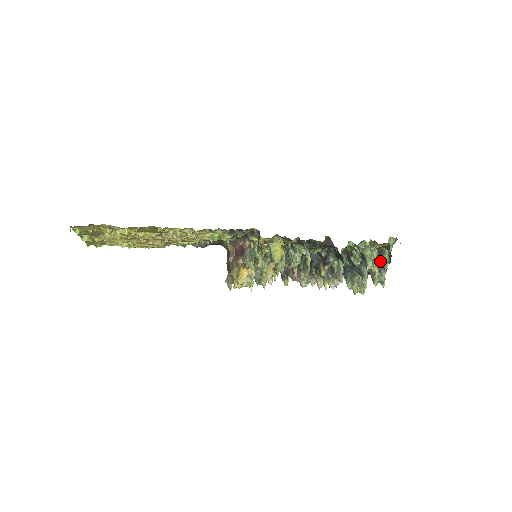
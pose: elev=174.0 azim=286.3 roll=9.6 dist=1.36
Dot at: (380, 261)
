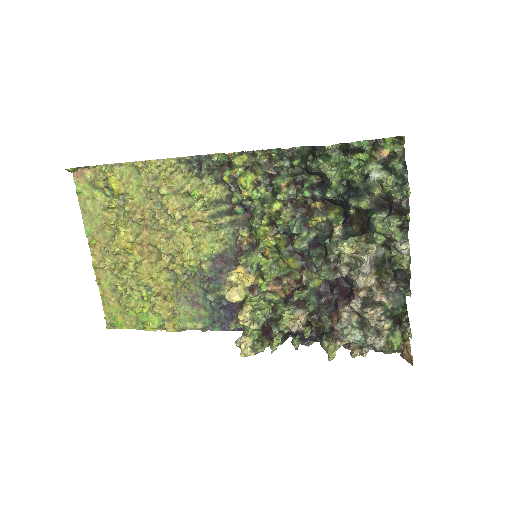
Dot at: (387, 167)
